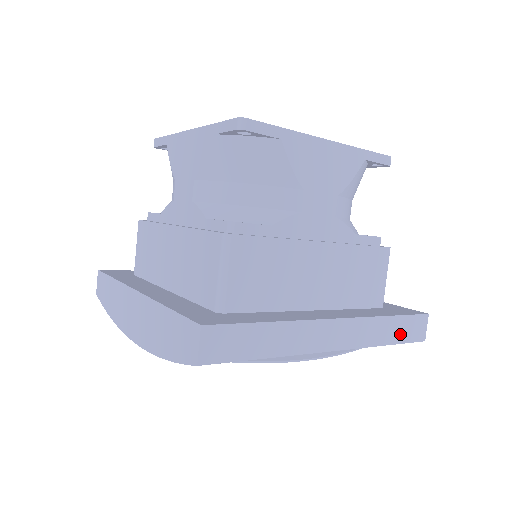
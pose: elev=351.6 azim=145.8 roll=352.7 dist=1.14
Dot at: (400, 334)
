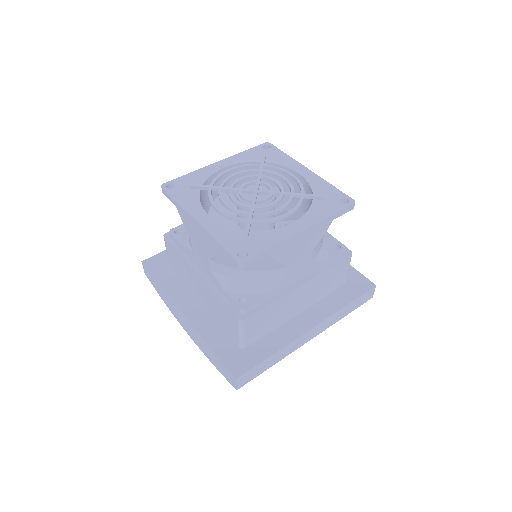
Dot at: (355, 306)
